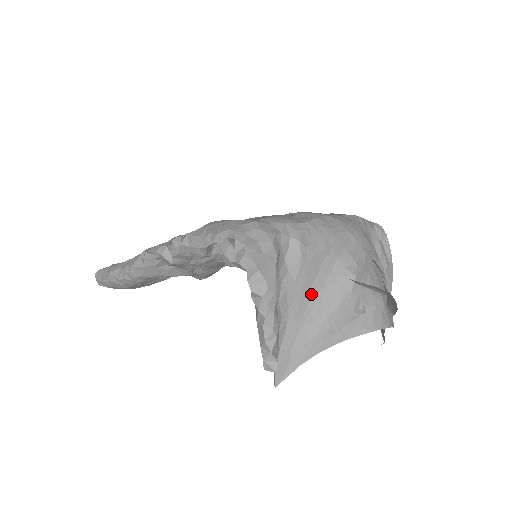
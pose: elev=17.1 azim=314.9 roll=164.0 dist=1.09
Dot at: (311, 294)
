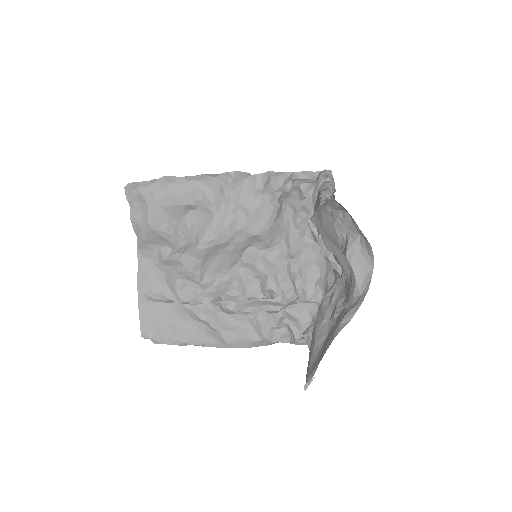
Dot at: (330, 234)
